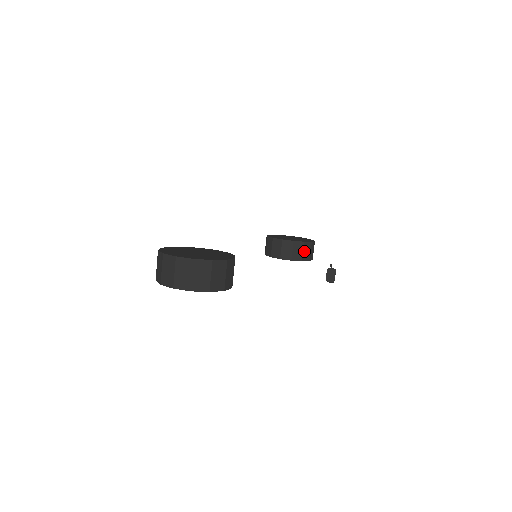
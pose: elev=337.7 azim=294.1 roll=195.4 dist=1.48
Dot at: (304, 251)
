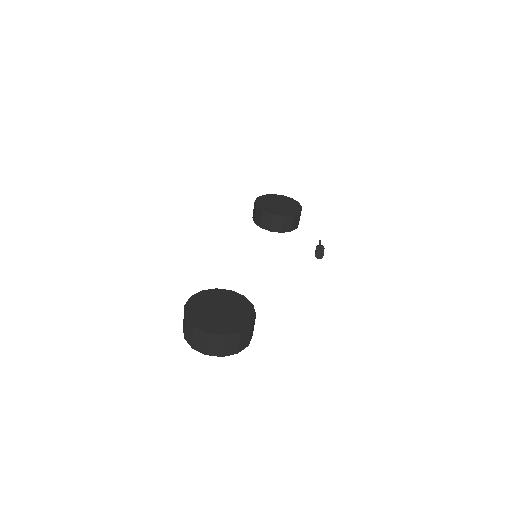
Dot at: (293, 222)
